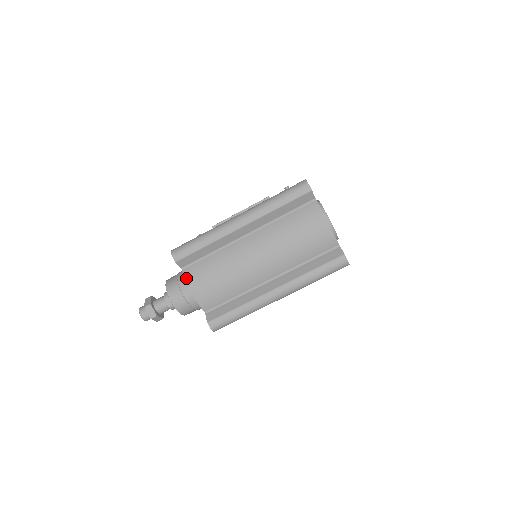
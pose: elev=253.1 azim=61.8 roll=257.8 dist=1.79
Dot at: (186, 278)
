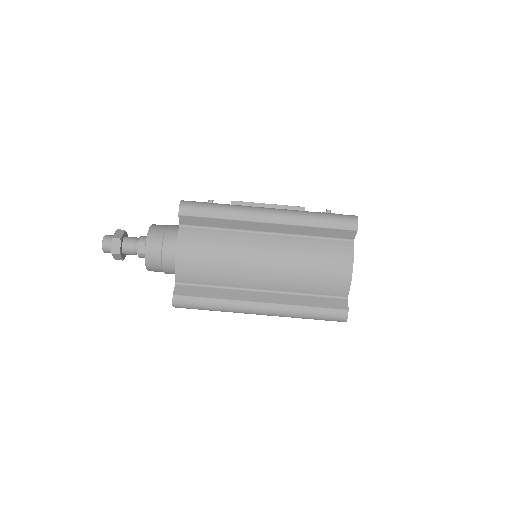
Dot at: (179, 237)
